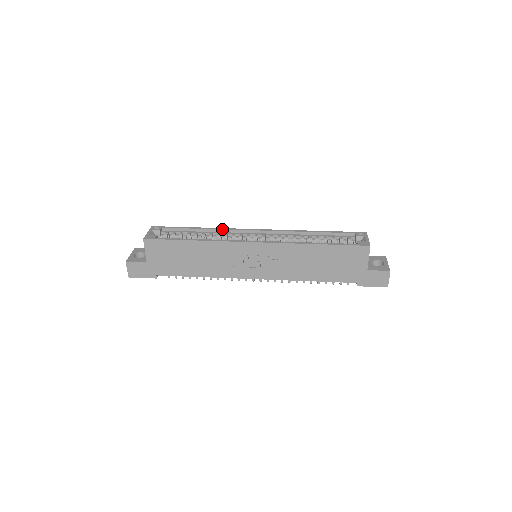
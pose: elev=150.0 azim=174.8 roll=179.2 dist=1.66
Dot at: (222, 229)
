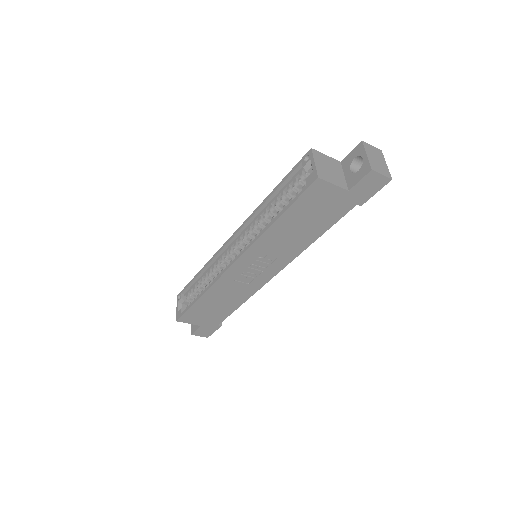
Dot at: (211, 260)
